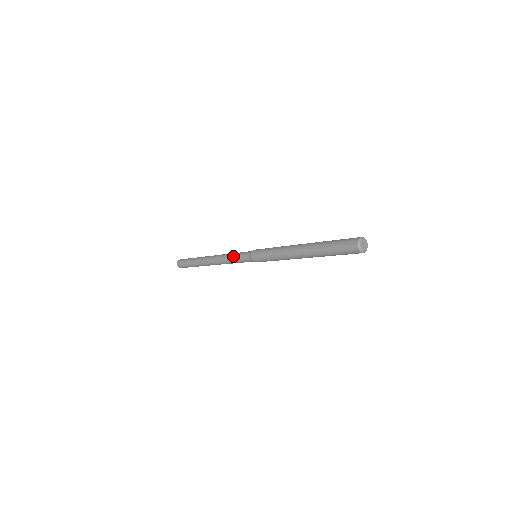
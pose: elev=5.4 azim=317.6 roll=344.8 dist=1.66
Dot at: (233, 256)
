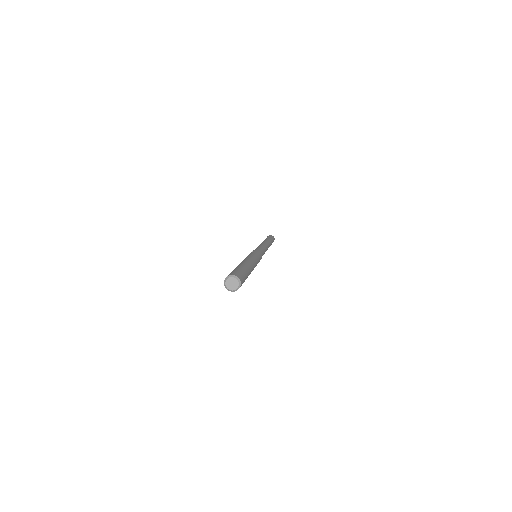
Dot at: occluded
